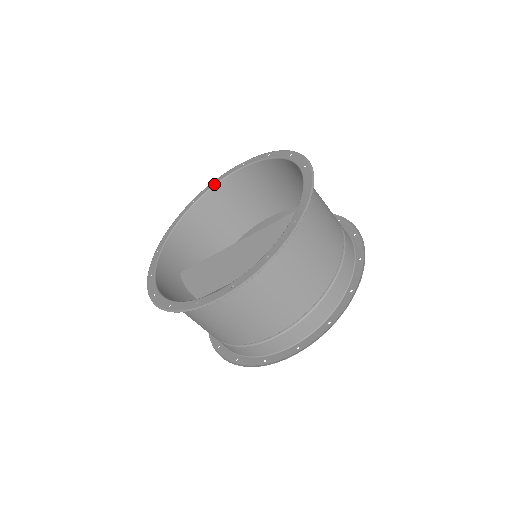
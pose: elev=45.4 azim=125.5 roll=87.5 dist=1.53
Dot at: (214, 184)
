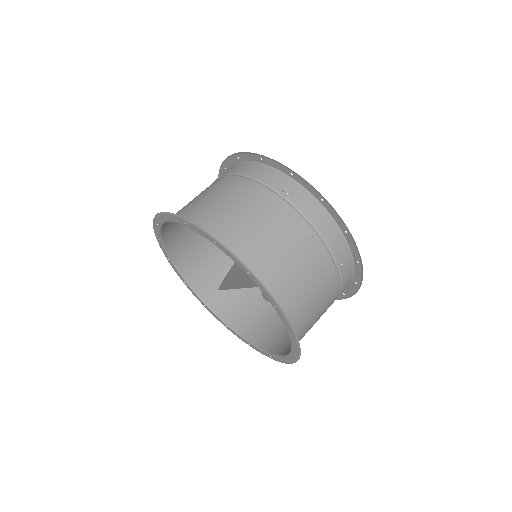
Dot at: (159, 229)
